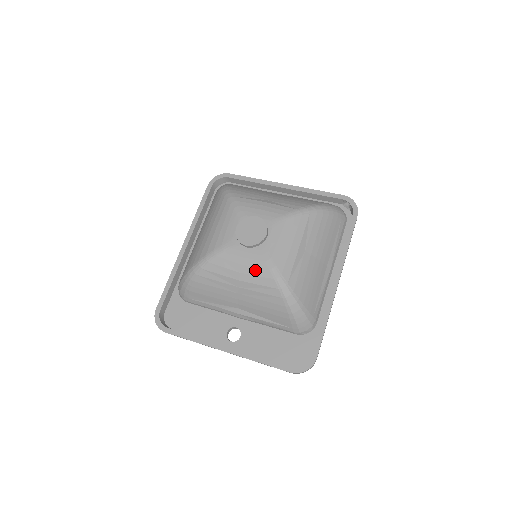
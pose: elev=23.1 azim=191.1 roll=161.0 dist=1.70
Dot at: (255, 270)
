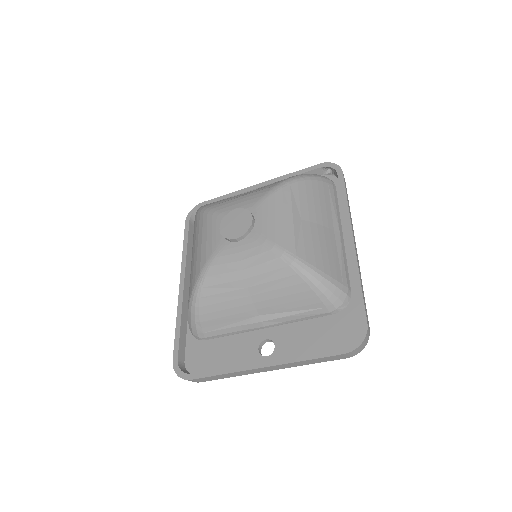
Dot at: (256, 259)
